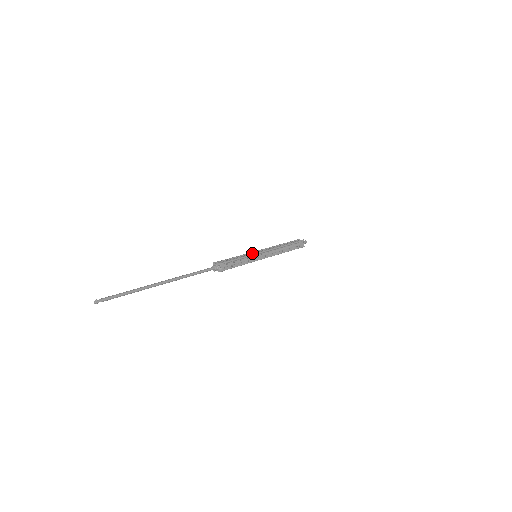
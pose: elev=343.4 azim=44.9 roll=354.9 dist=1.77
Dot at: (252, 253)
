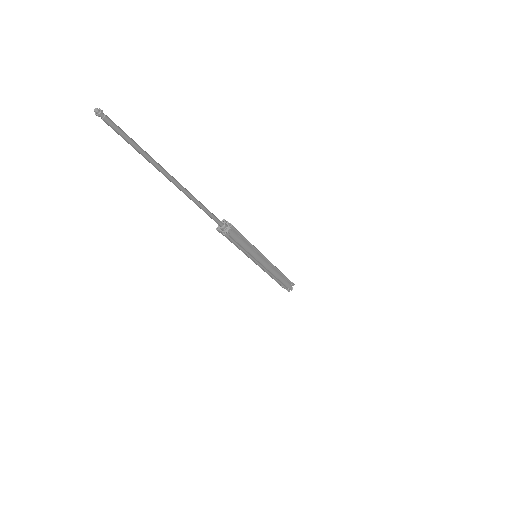
Dot at: occluded
